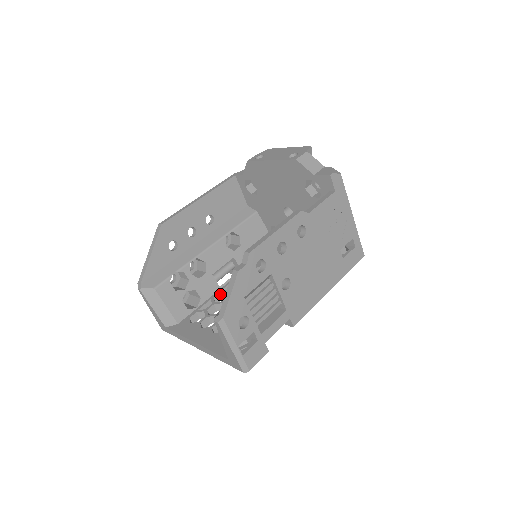
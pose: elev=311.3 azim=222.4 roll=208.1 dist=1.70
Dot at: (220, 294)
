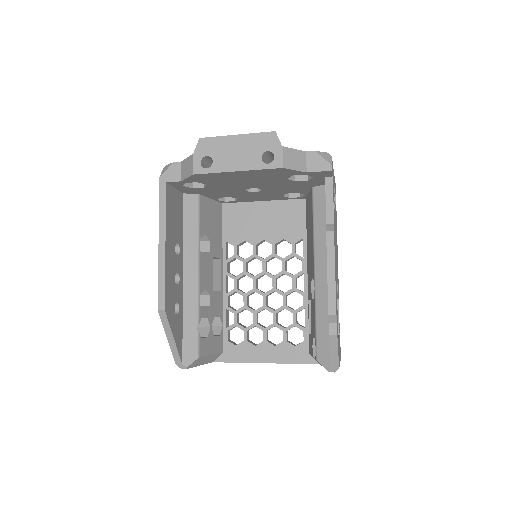
Dot at: (228, 297)
